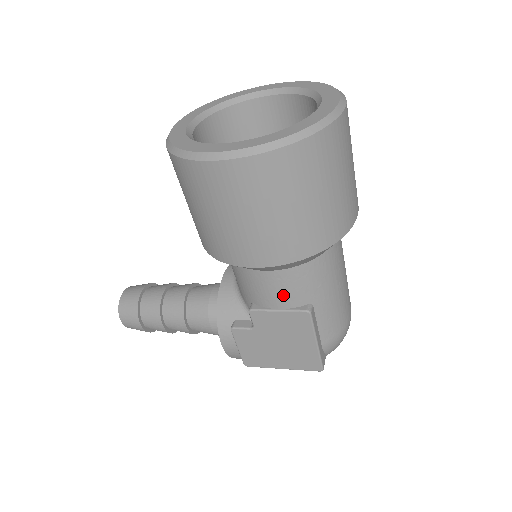
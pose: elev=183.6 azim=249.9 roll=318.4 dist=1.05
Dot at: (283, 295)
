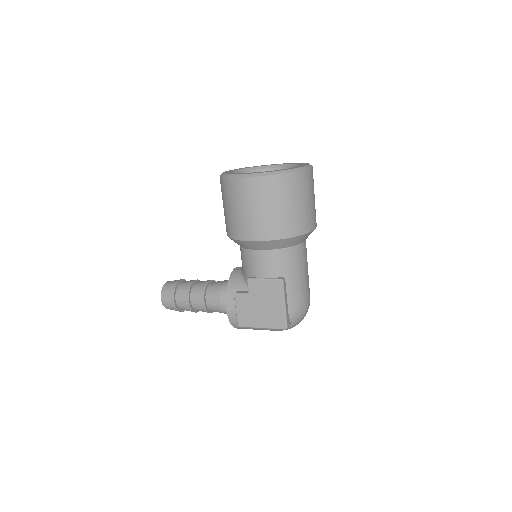
Dot at: (269, 268)
